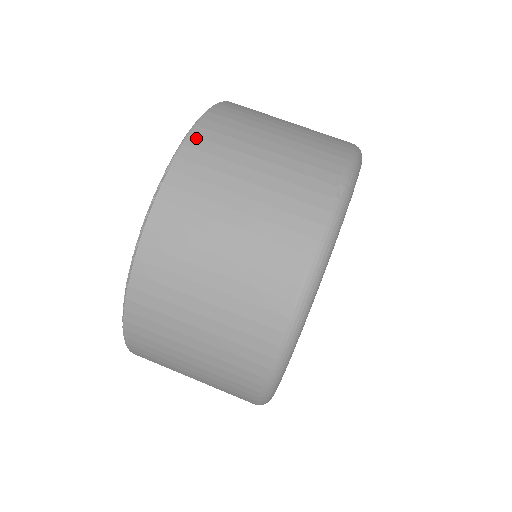
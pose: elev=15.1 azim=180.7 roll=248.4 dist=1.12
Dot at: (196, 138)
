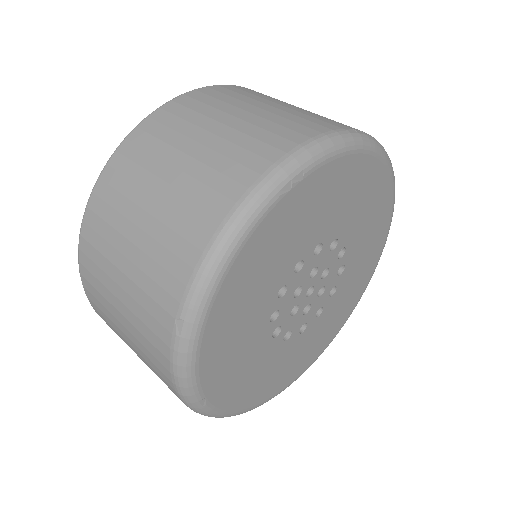
Dot at: (84, 241)
